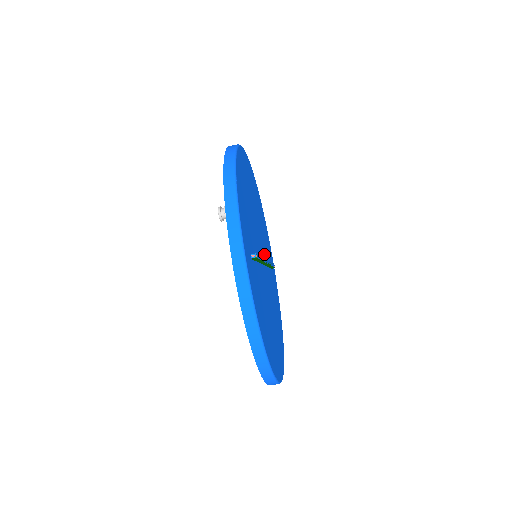
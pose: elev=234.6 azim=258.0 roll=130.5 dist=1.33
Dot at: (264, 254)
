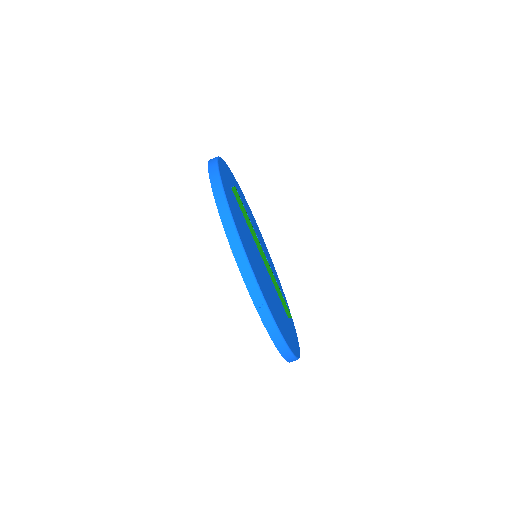
Dot at: occluded
